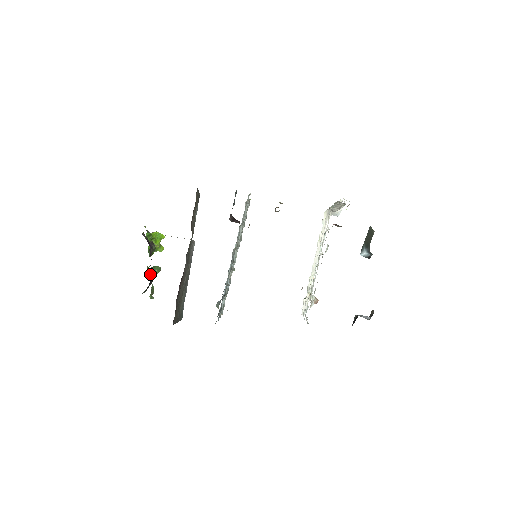
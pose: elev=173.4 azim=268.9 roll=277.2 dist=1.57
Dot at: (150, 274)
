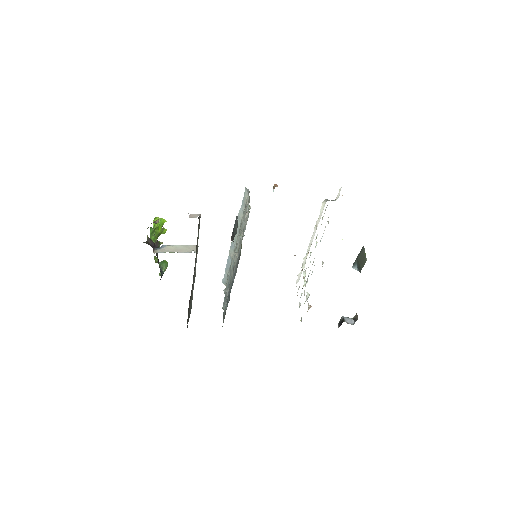
Dot at: occluded
